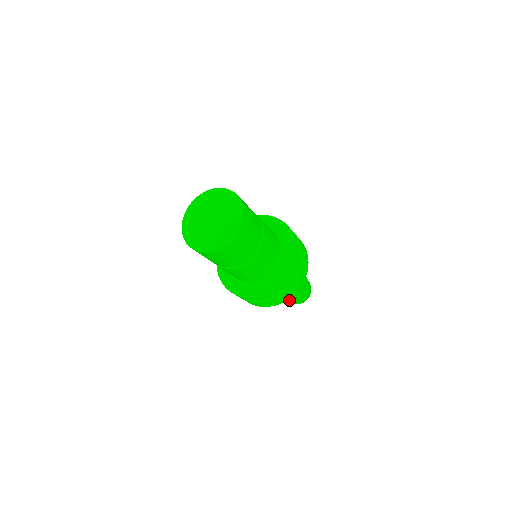
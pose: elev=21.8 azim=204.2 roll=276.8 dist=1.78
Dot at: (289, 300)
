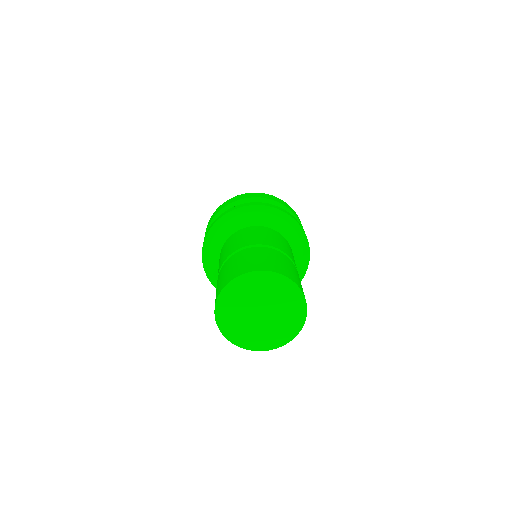
Dot at: occluded
